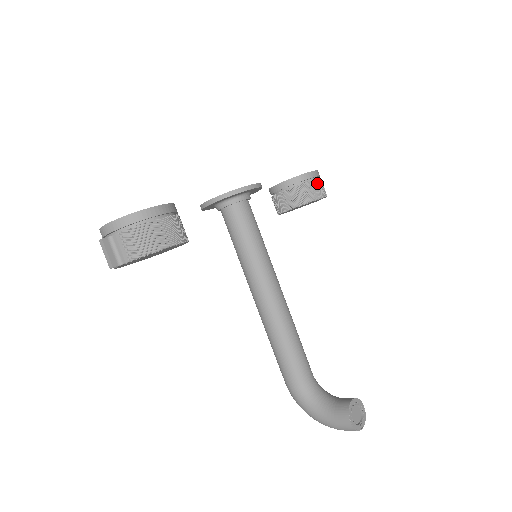
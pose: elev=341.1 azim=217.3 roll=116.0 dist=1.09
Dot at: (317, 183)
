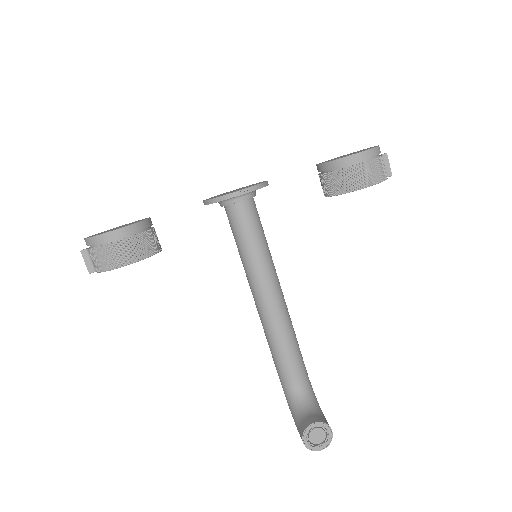
Dot at: (360, 169)
